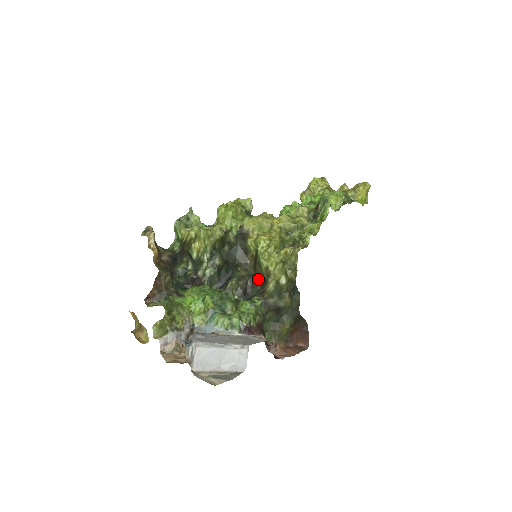
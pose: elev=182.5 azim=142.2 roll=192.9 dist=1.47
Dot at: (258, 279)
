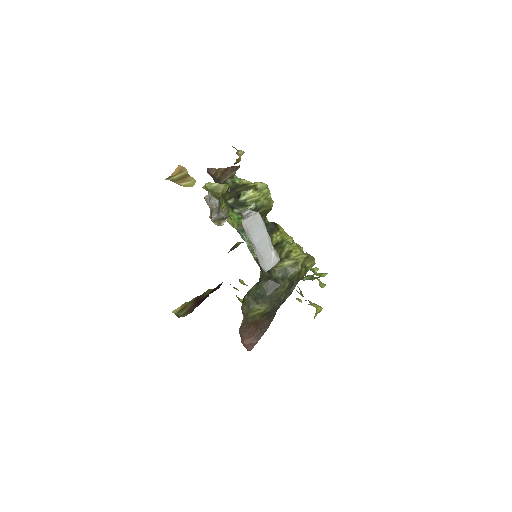
Dot at: occluded
